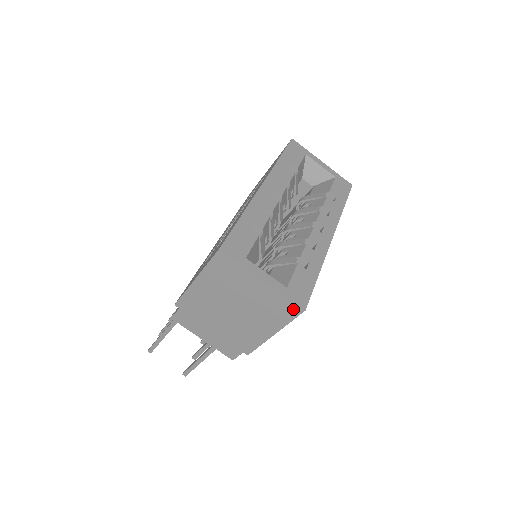
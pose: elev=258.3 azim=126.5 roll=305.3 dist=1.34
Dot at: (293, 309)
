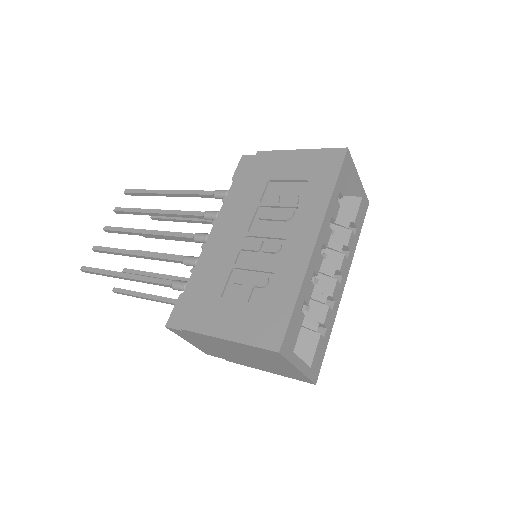
Dot at: (306, 380)
